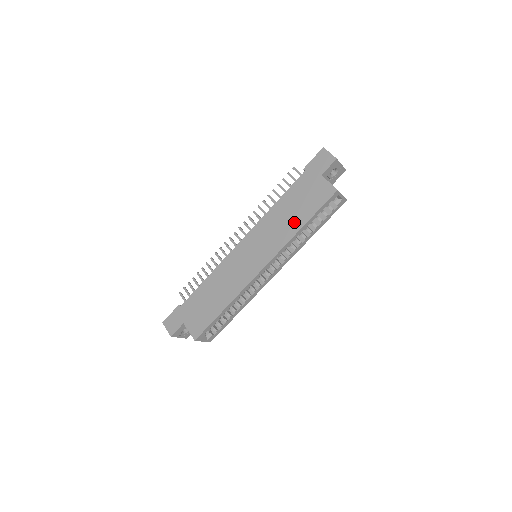
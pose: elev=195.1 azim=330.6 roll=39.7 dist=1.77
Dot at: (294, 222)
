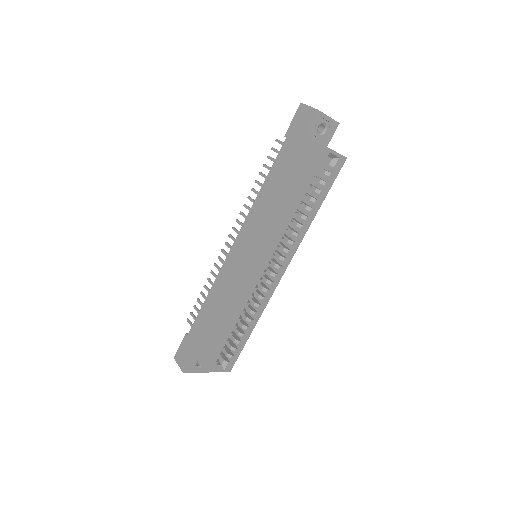
Dot at: (284, 201)
